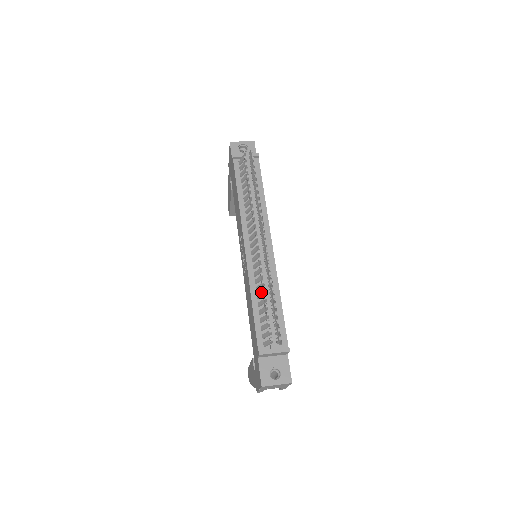
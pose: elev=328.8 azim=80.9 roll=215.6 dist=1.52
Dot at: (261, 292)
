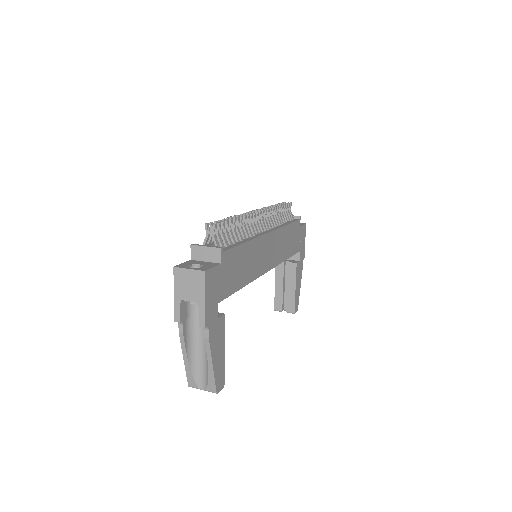
Dot at: occluded
